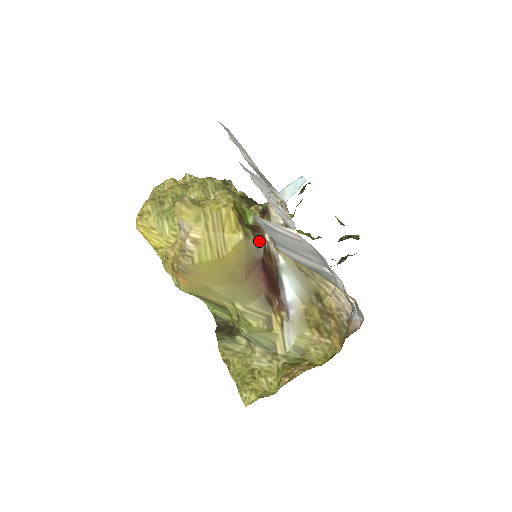
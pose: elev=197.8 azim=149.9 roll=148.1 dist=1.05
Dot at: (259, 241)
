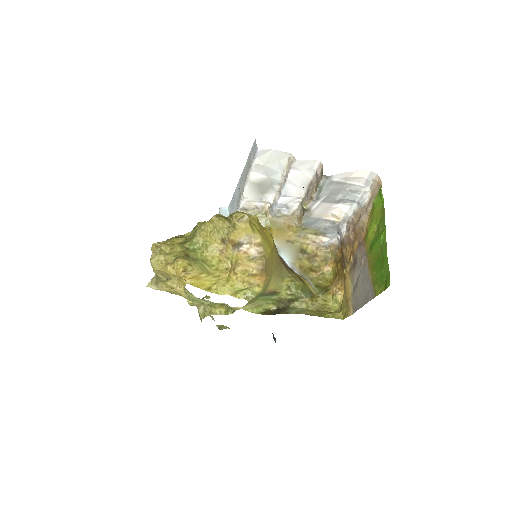
Dot at: occluded
